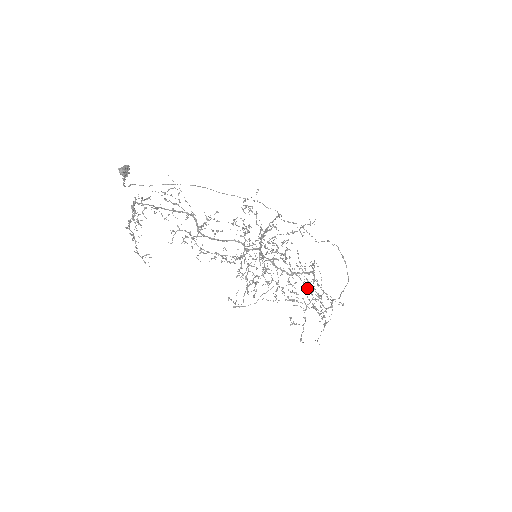
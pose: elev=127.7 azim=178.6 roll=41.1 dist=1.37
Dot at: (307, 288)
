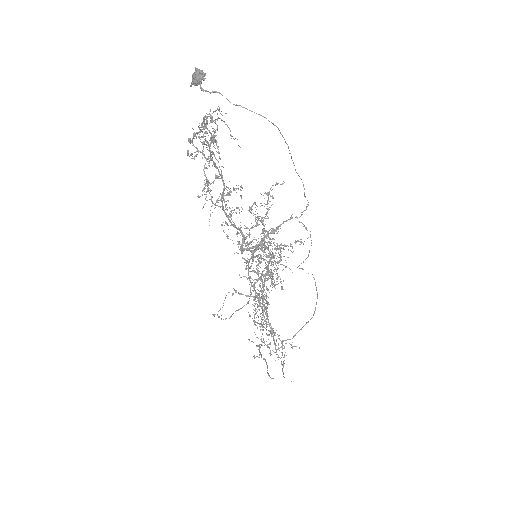
Dot at: (265, 320)
